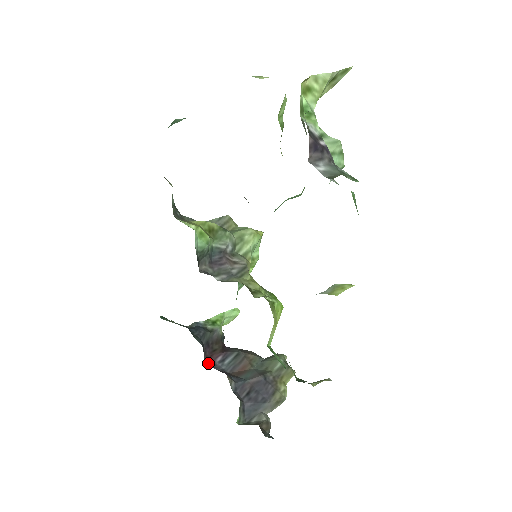
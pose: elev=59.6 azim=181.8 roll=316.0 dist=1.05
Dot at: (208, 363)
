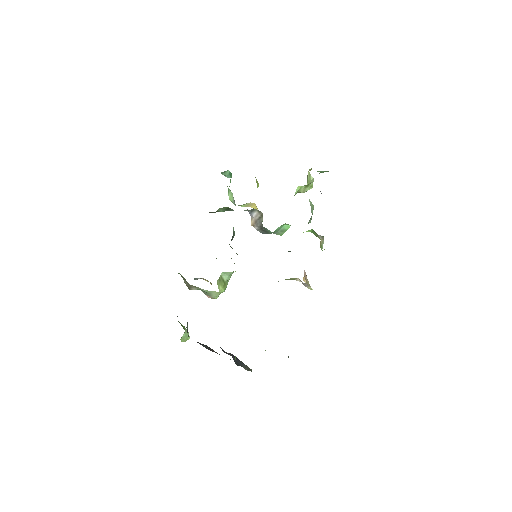
Dot at: occluded
